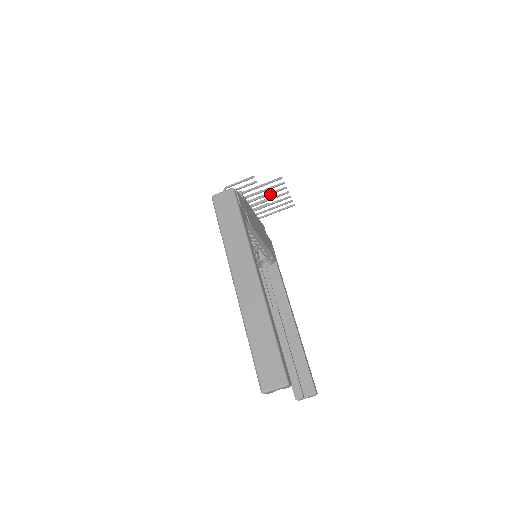
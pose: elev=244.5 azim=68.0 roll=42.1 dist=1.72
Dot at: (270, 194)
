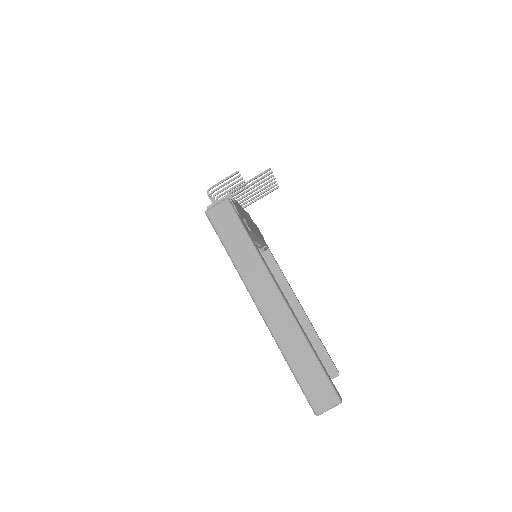
Dot at: occluded
